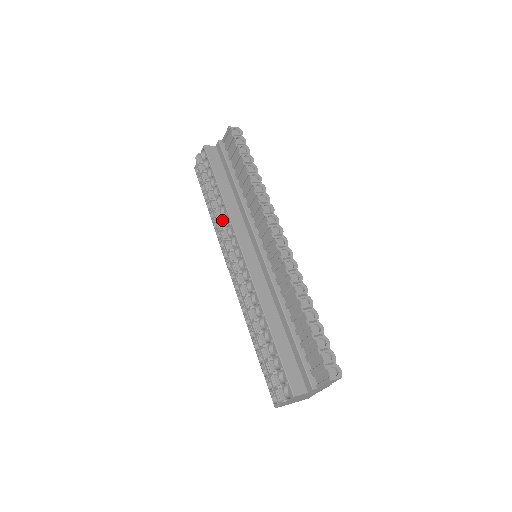
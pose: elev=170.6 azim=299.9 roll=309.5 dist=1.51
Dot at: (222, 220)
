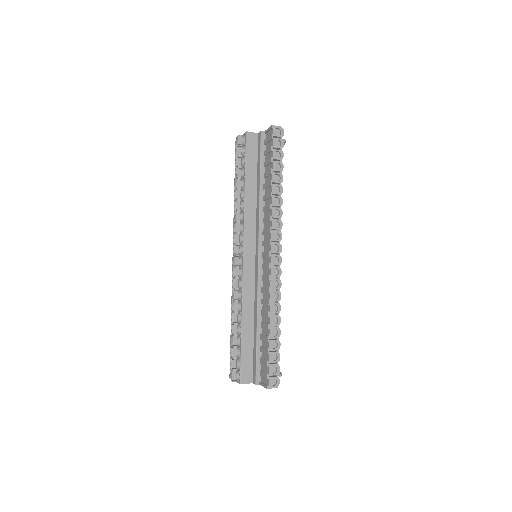
Dot at: (239, 212)
